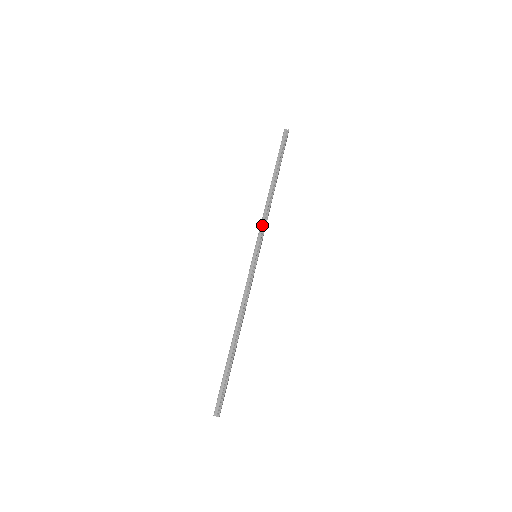
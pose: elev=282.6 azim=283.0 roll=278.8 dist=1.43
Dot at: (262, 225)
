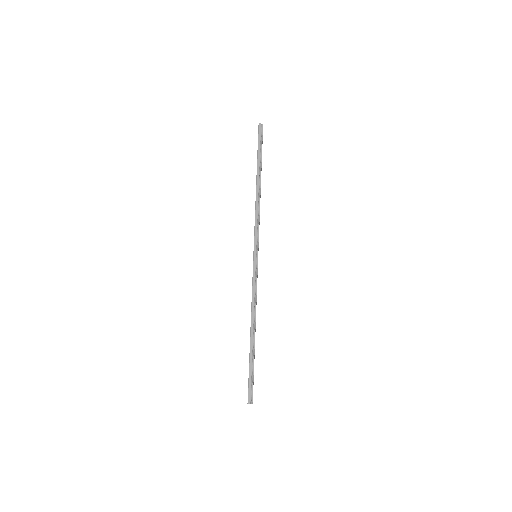
Dot at: (256, 226)
